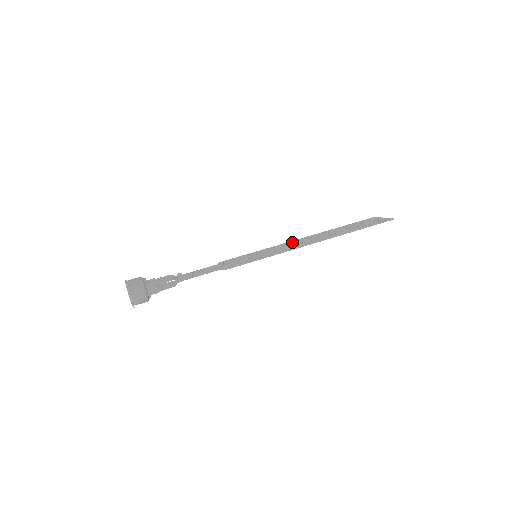
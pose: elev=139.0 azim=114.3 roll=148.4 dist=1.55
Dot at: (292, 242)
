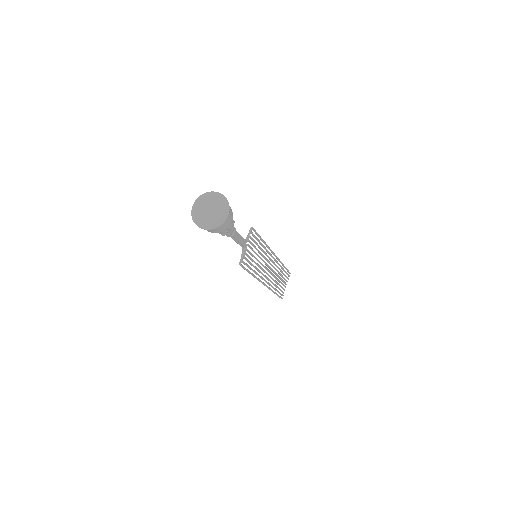
Dot at: (263, 275)
